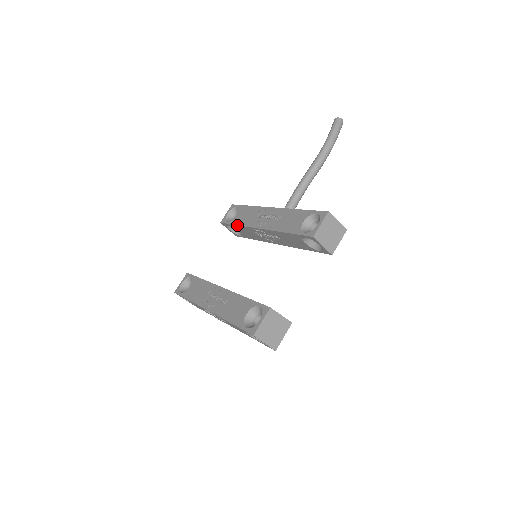
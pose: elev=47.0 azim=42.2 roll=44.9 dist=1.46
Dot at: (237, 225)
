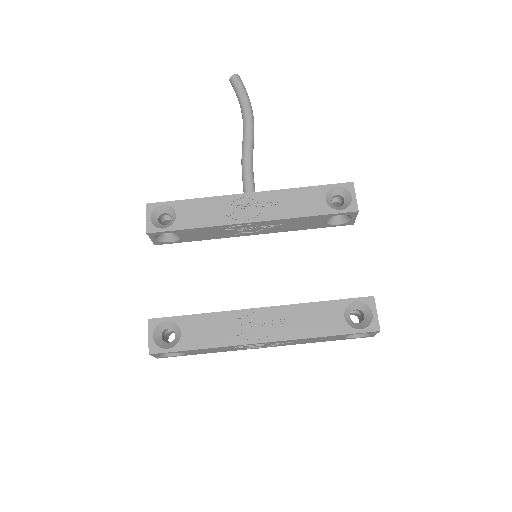
Dot at: (196, 228)
